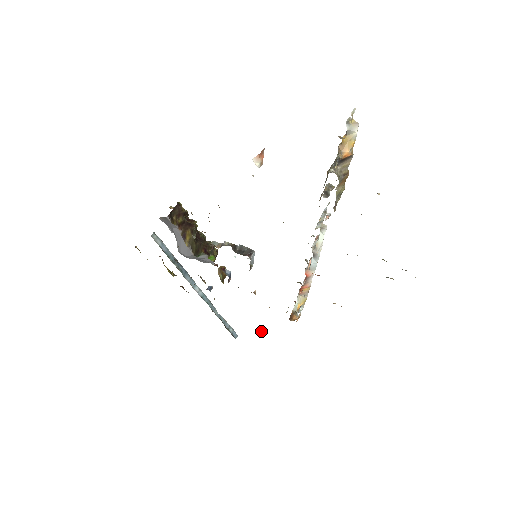
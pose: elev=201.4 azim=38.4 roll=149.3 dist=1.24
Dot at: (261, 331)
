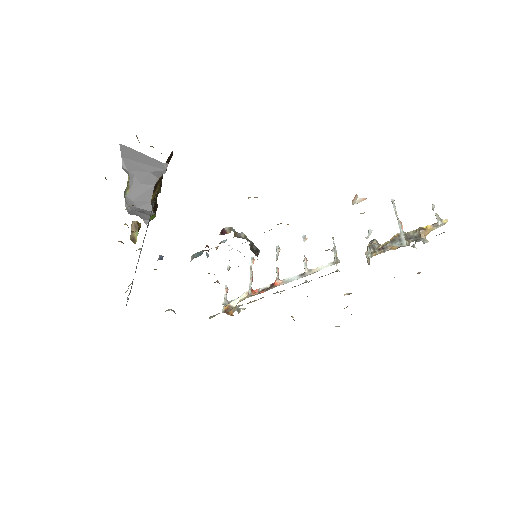
Dot at: (174, 311)
